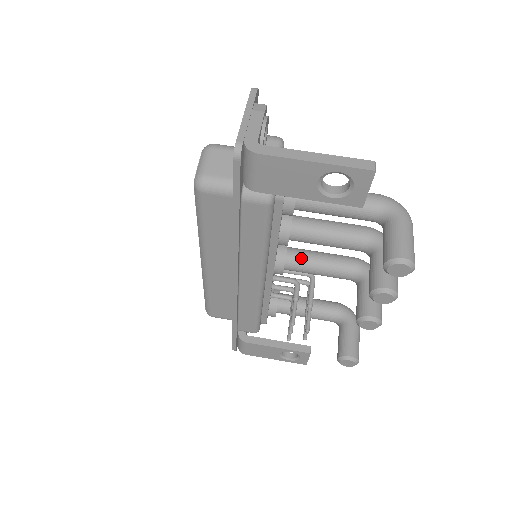
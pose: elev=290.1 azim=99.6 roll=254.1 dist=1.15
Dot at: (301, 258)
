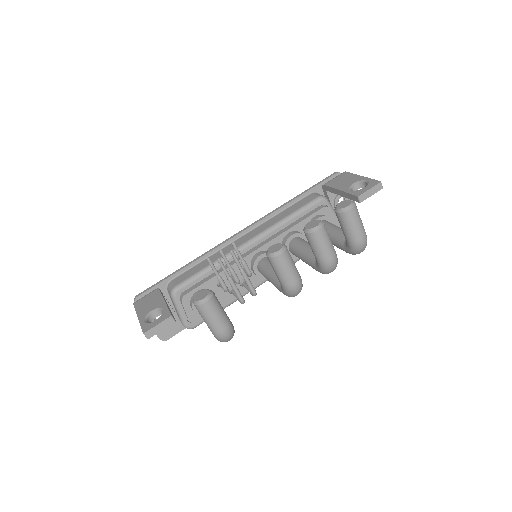
Dot at: occluded
